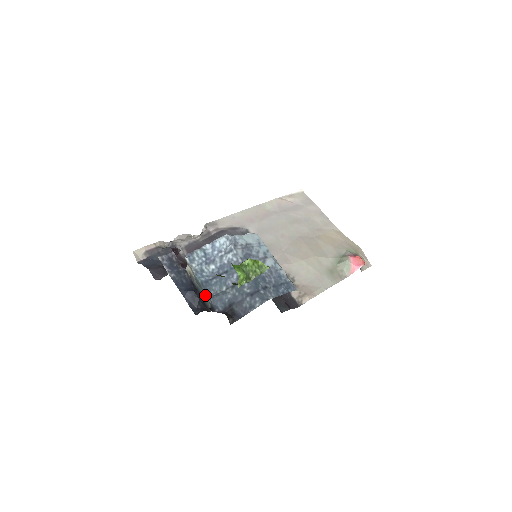
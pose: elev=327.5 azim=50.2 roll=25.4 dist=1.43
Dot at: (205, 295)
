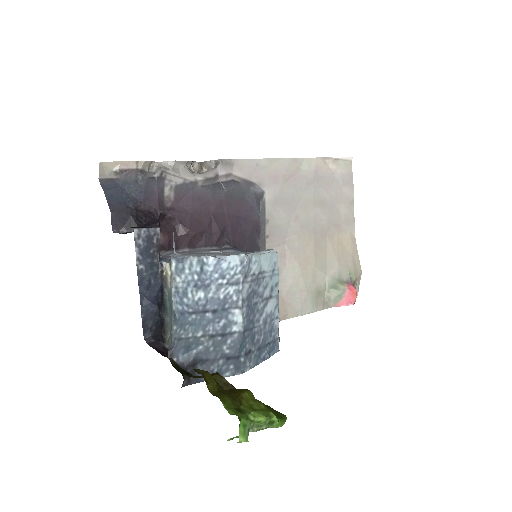
Dot at: (170, 323)
